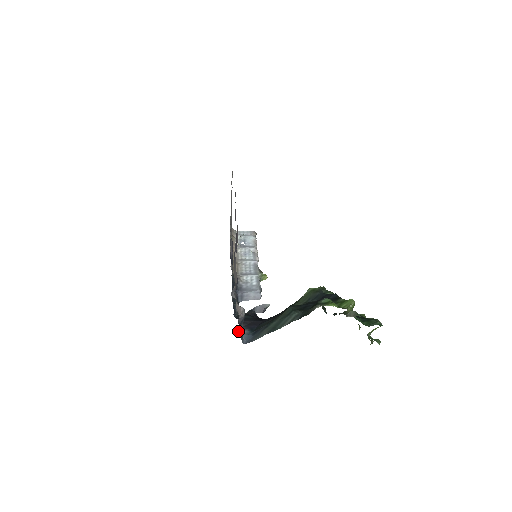
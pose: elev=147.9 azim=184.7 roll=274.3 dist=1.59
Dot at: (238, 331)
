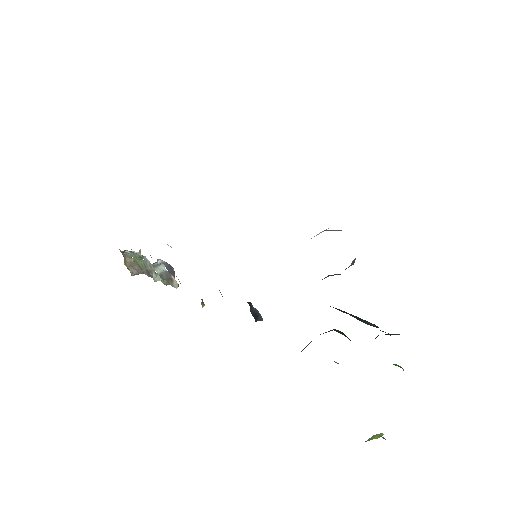
Dot at: occluded
